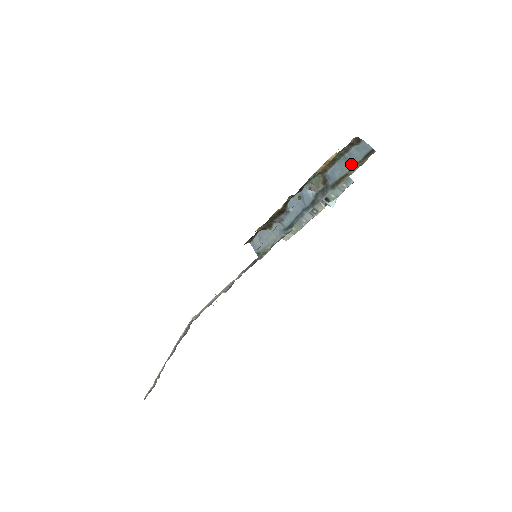
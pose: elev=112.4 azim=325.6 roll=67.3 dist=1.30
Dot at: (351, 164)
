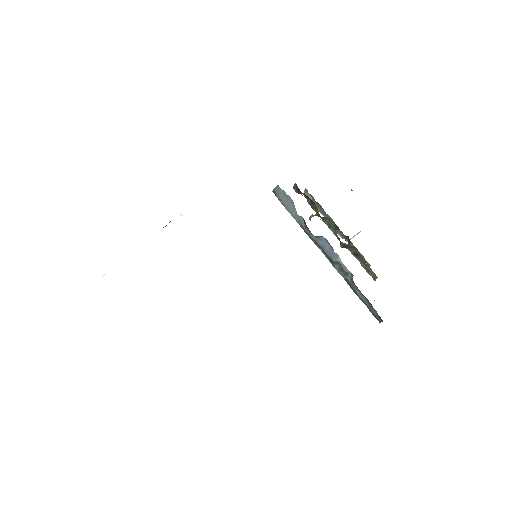
Dot at: (366, 303)
